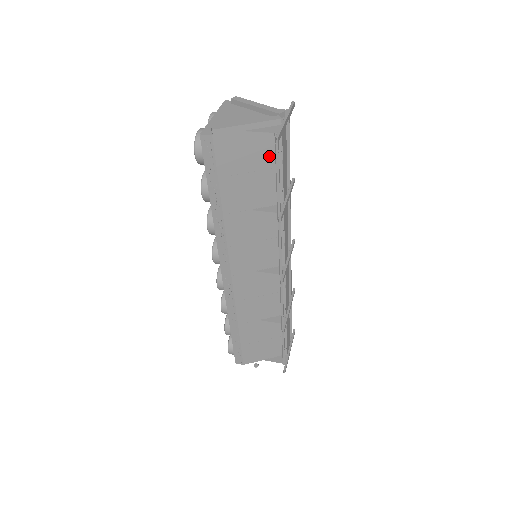
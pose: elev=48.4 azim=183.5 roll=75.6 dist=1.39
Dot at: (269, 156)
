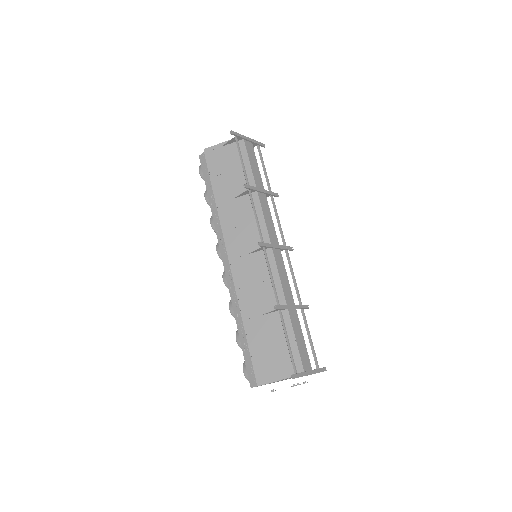
Dot at: occluded
